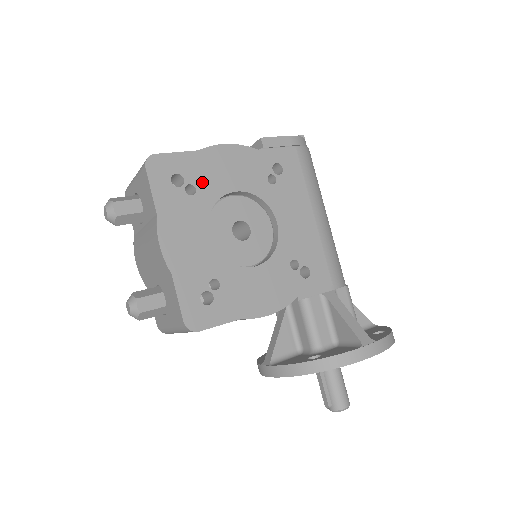
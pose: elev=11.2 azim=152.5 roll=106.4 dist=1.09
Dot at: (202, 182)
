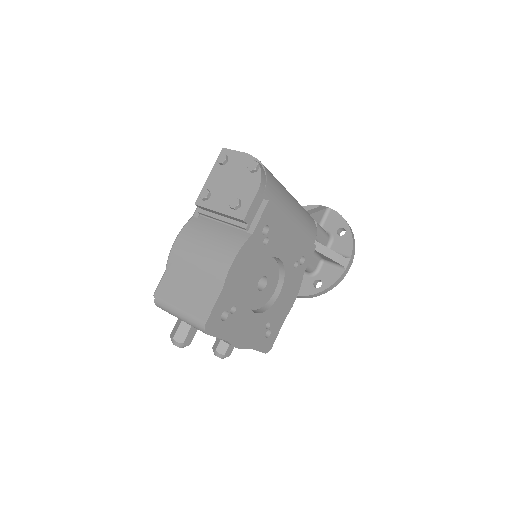
Dot at: (235, 298)
